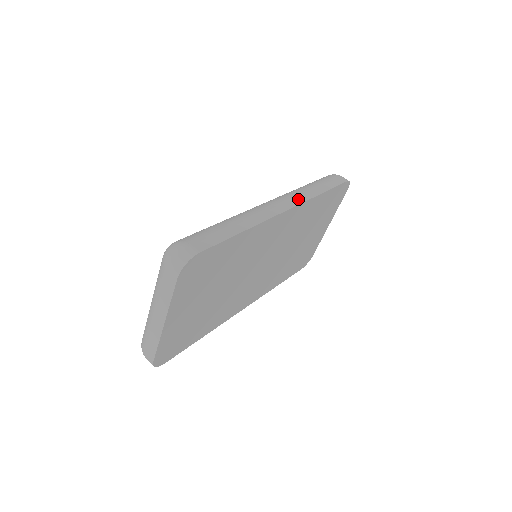
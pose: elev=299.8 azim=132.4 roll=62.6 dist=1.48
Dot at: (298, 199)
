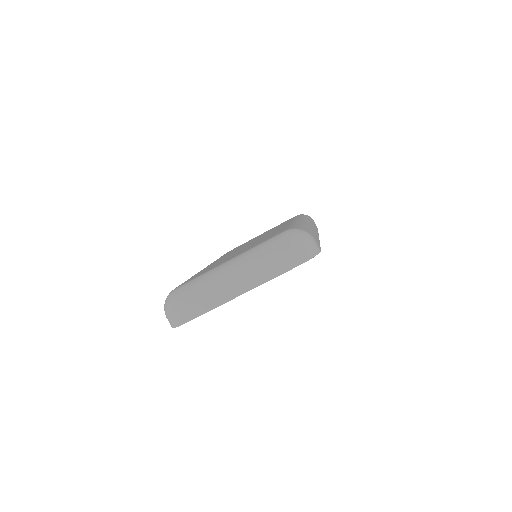
Dot at: occluded
